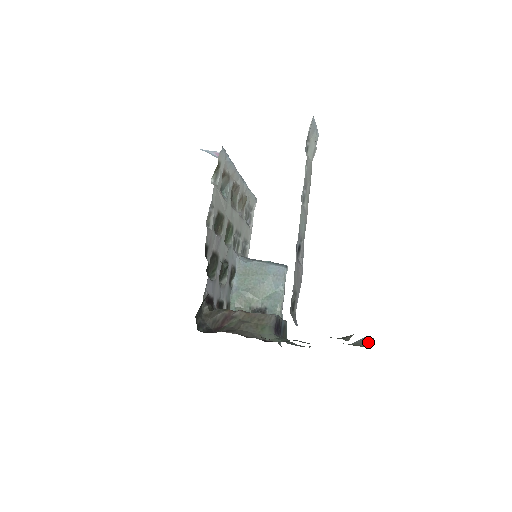
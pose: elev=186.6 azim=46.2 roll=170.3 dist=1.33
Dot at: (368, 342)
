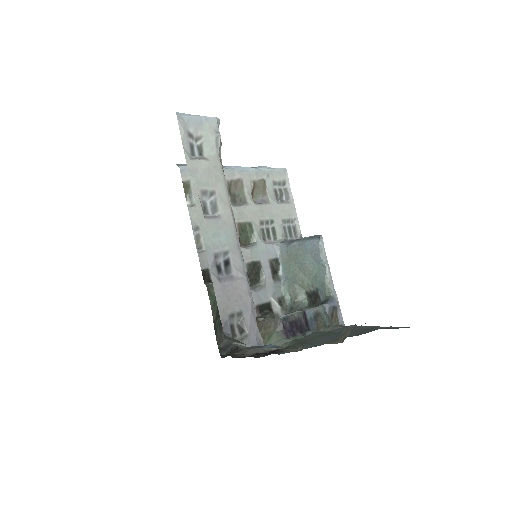
Dot at: (347, 334)
